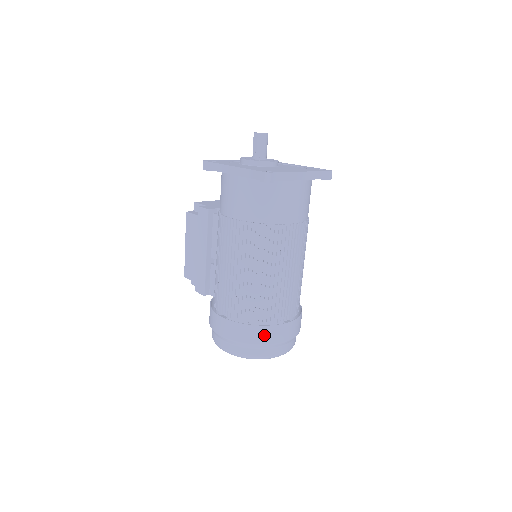
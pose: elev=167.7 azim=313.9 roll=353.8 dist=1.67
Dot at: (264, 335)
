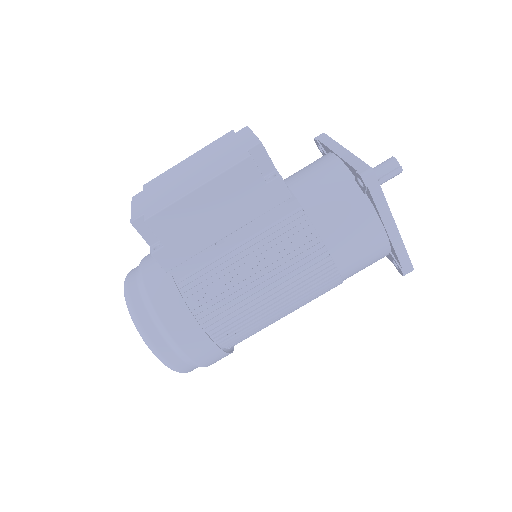
Dot at: occluded
